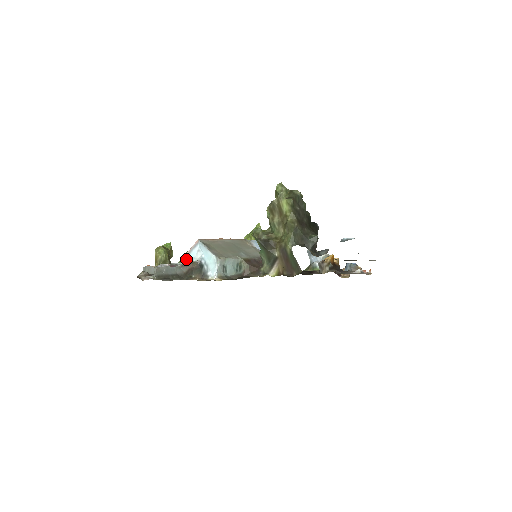
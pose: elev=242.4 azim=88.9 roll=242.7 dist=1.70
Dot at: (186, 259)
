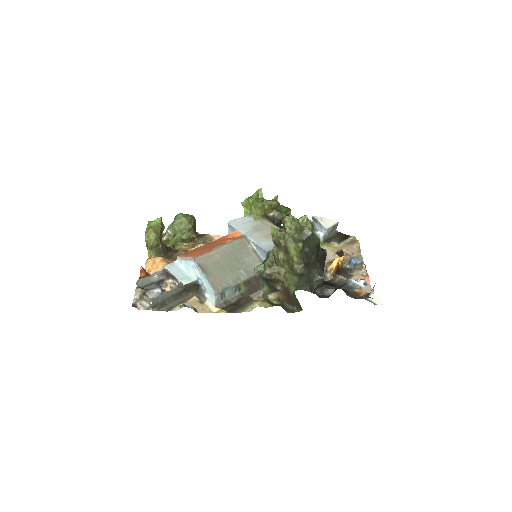
Dot at: (181, 261)
